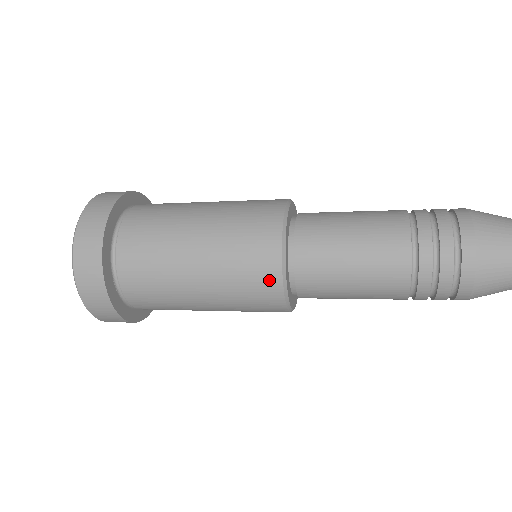
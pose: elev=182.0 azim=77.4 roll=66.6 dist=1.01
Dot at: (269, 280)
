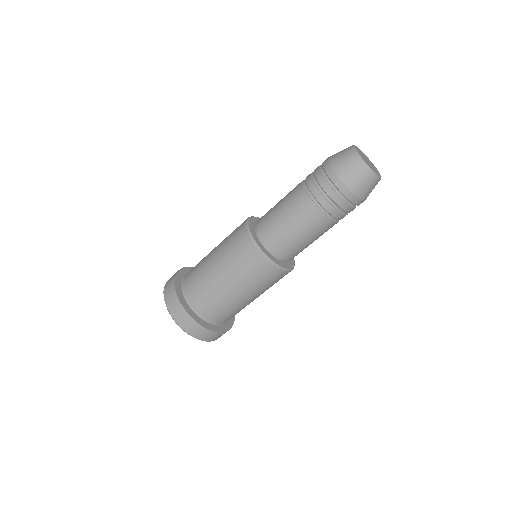
Dot at: (242, 223)
